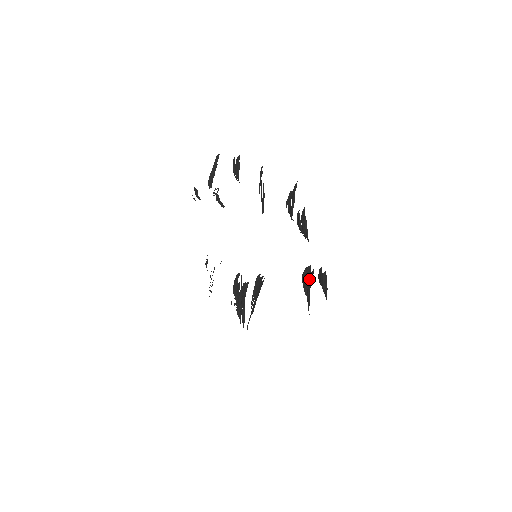
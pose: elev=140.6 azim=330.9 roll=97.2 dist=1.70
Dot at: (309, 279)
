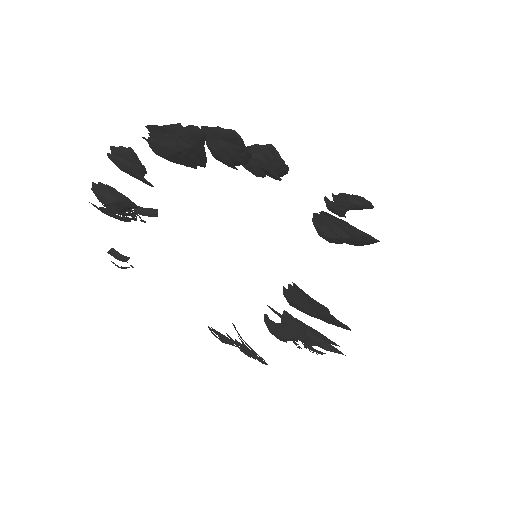
Dot at: (330, 221)
